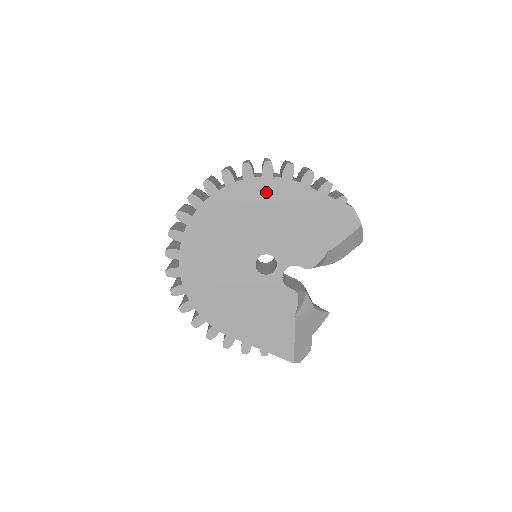
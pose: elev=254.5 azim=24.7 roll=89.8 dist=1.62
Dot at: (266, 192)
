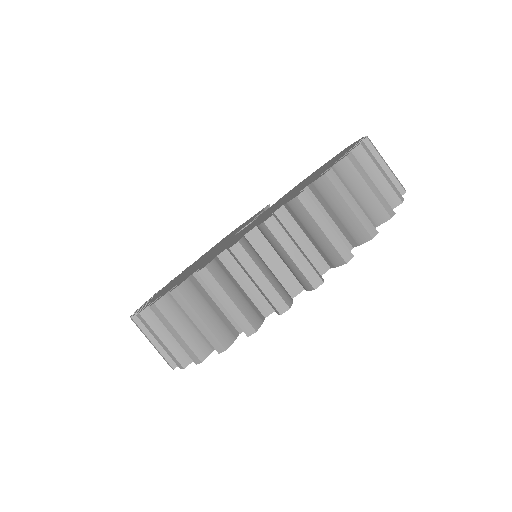
Dot at: occluded
